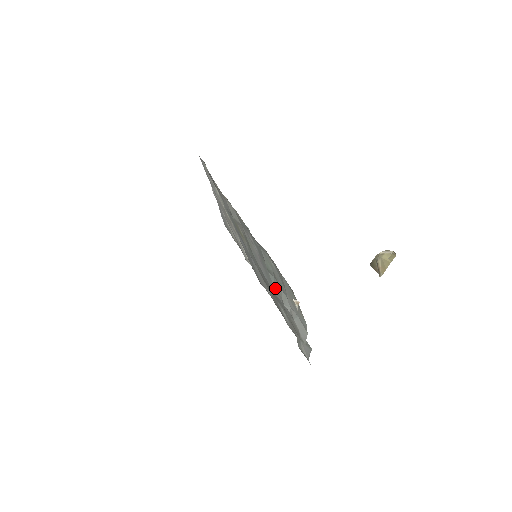
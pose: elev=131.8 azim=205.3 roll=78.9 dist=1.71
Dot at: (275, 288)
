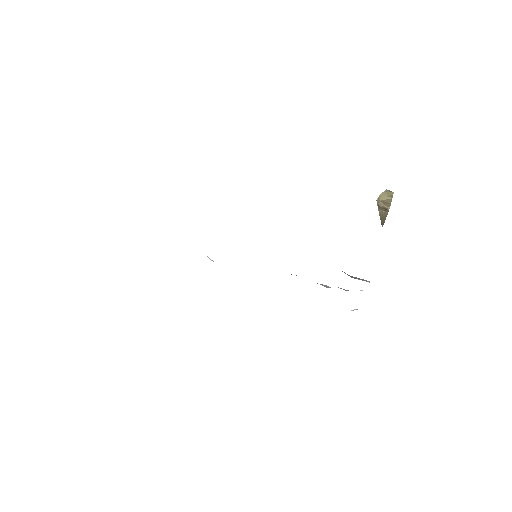
Dot at: occluded
